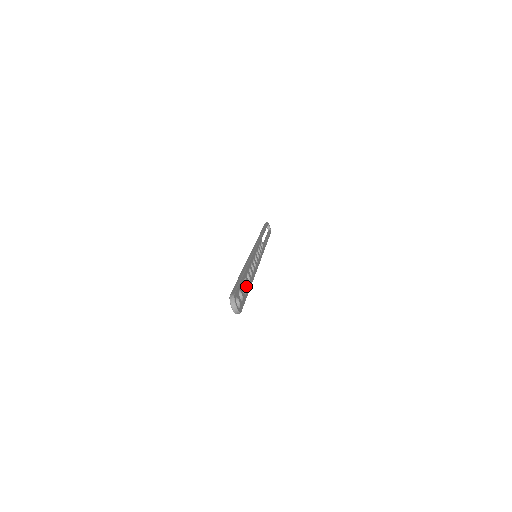
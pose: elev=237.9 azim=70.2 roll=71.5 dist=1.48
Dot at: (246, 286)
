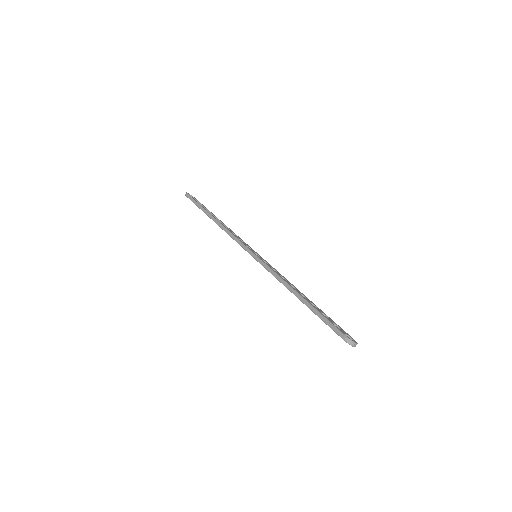
Dot at: occluded
